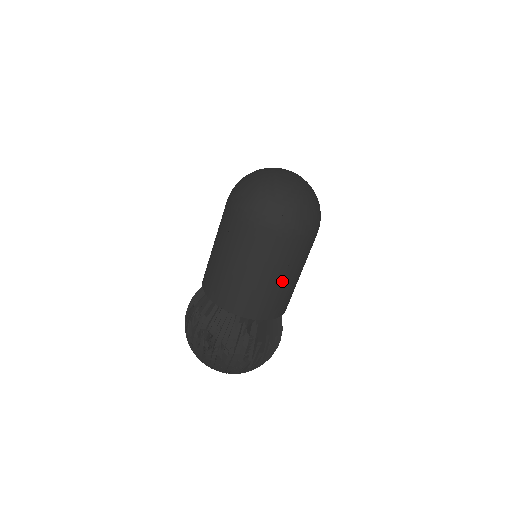
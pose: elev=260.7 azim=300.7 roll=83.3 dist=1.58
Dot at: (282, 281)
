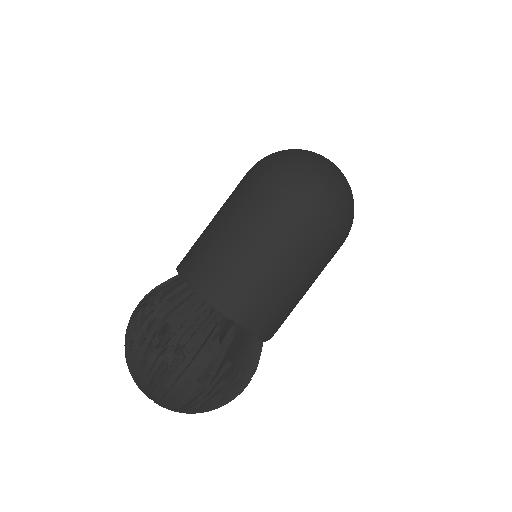
Dot at: (289, 279)
